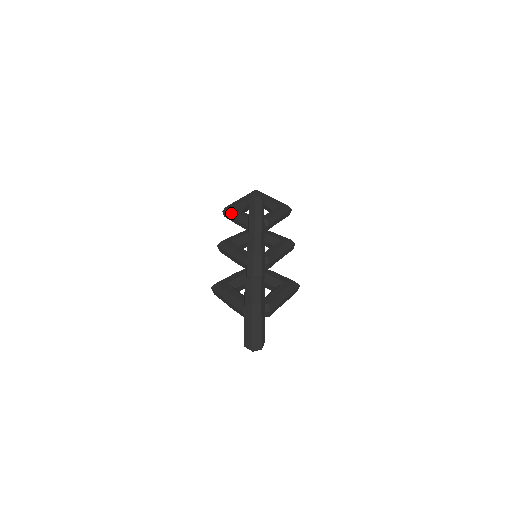
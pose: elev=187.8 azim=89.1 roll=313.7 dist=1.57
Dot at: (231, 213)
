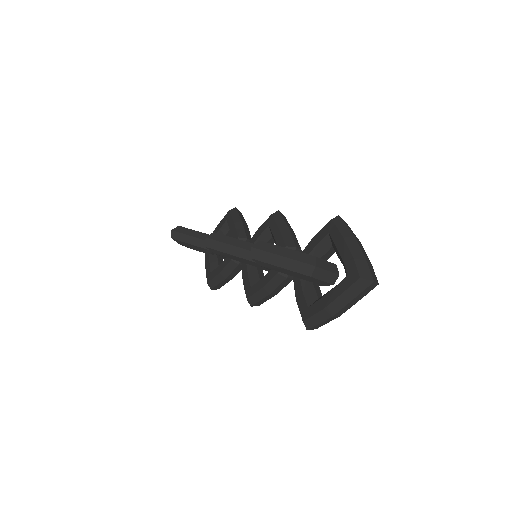
Dot at: (188, 231)
